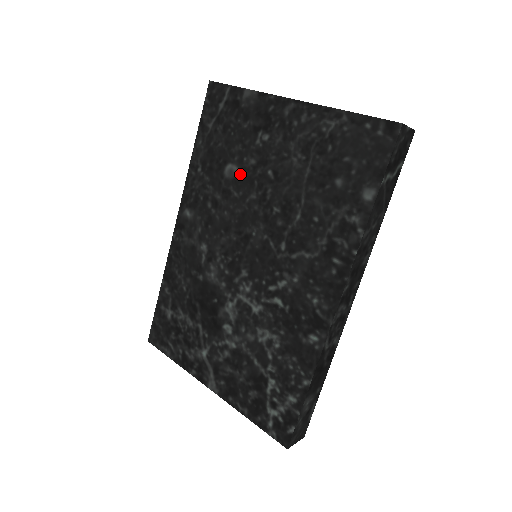
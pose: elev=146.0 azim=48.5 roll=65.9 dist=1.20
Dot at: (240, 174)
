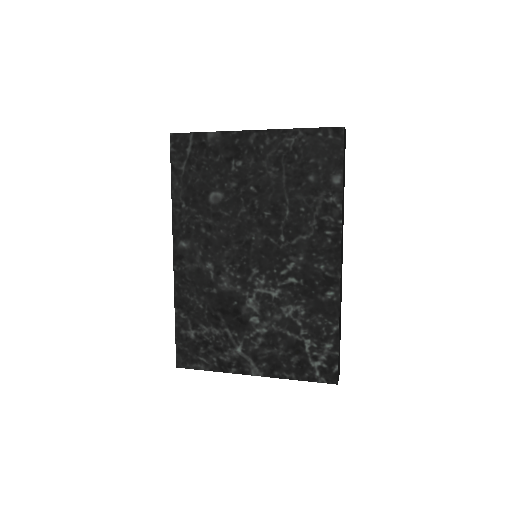
Dot at: (225, 197)
